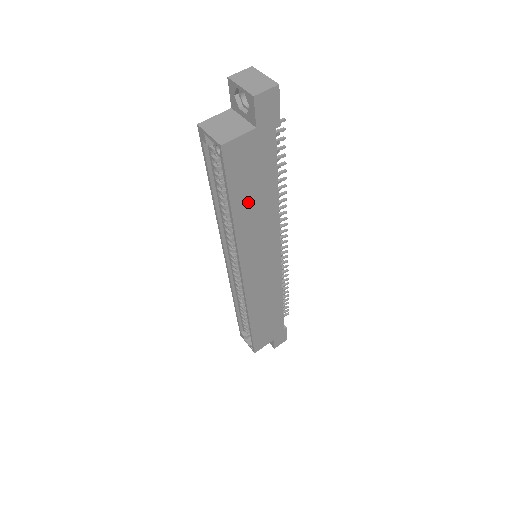
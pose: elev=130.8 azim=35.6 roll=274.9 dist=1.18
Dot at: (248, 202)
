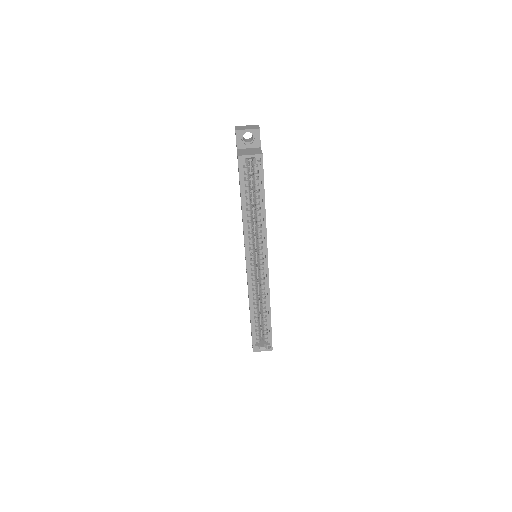
Dot at: occluded
